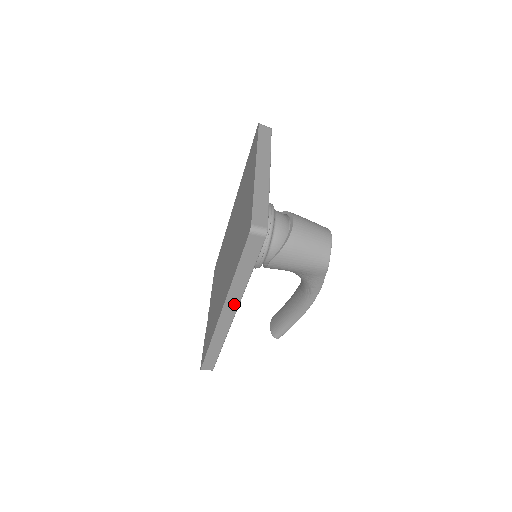
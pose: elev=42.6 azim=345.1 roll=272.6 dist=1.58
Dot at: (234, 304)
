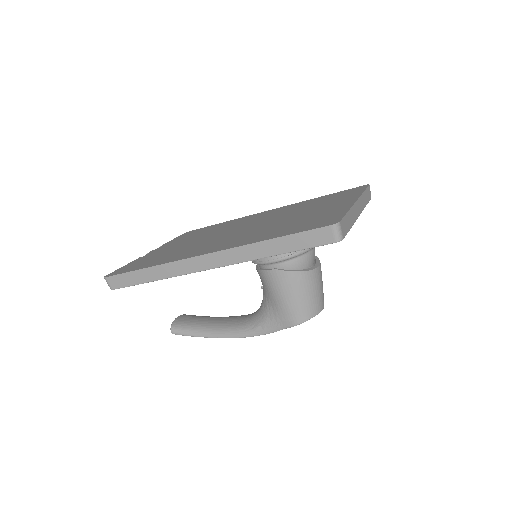
Dot at: (226, 260)
